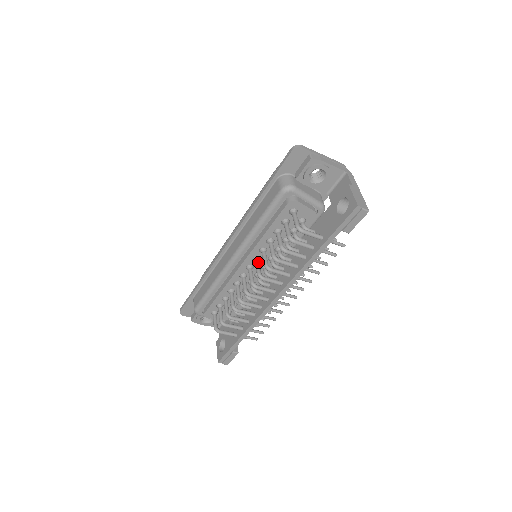
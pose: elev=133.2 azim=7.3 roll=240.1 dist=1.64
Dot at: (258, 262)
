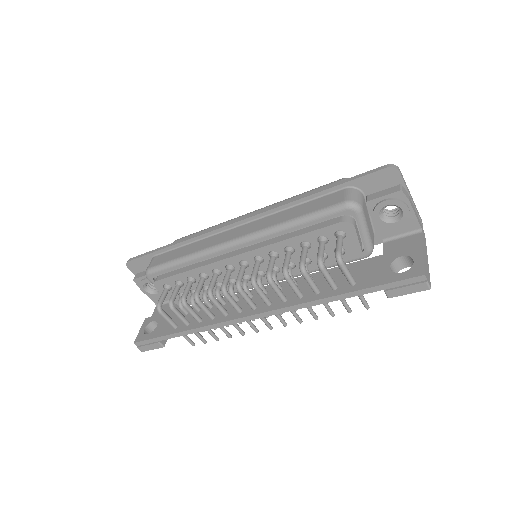
Dot at: (259, 264)
